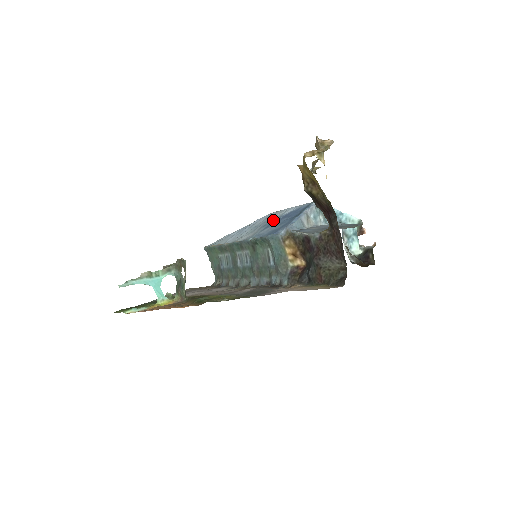
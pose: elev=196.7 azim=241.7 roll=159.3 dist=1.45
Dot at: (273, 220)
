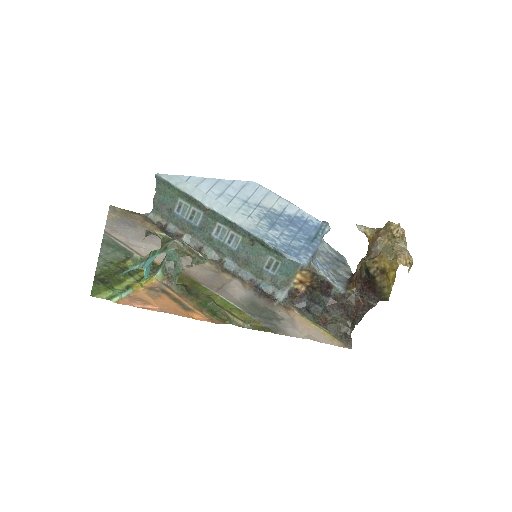
Dot at: (274, 213)
